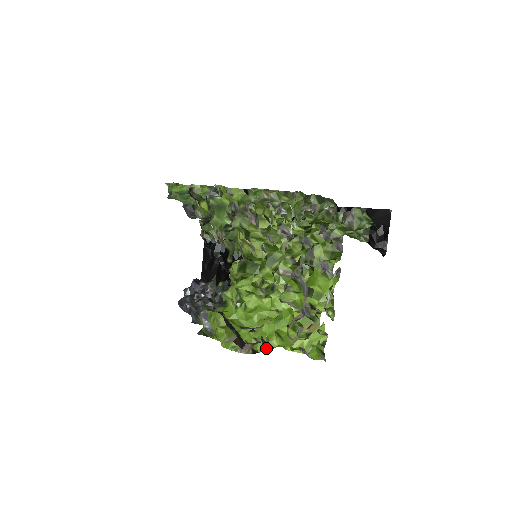
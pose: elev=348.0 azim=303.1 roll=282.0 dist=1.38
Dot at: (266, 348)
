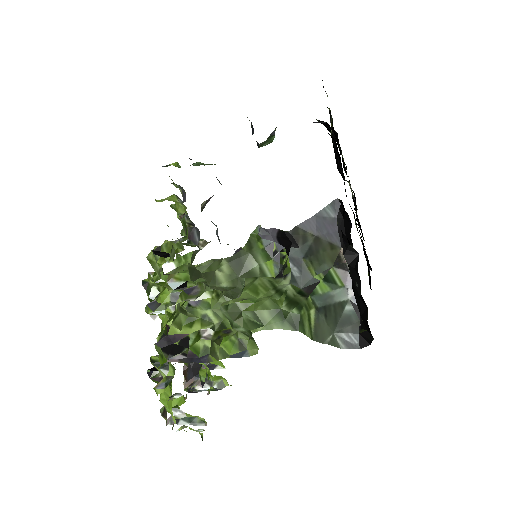
Dot at: (209, 388)
